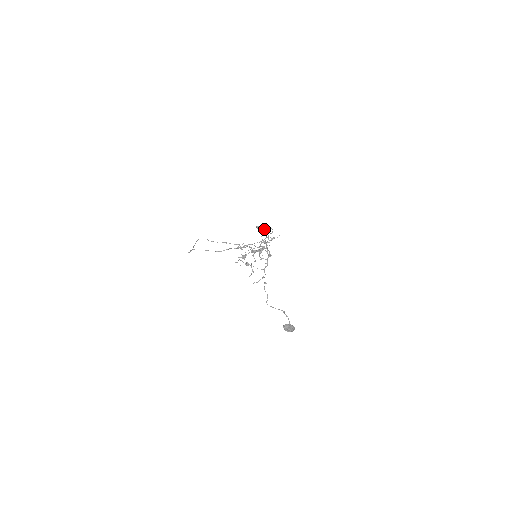
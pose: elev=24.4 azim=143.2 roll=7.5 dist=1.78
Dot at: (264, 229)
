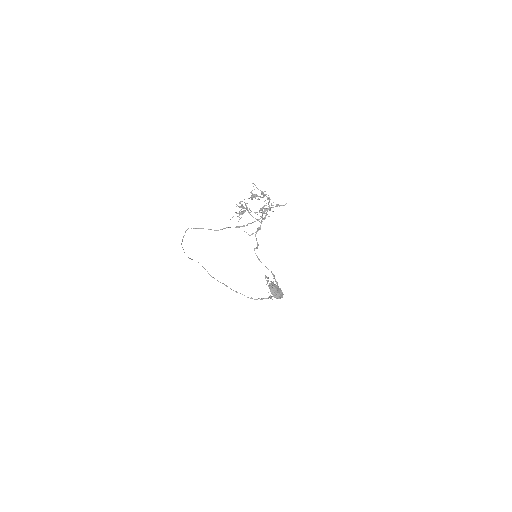
Dot at: occluded
